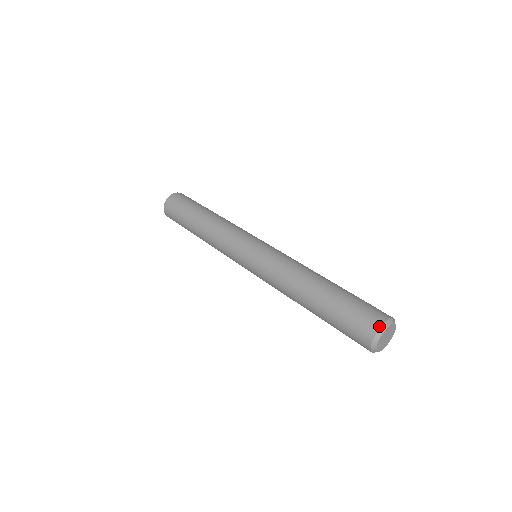
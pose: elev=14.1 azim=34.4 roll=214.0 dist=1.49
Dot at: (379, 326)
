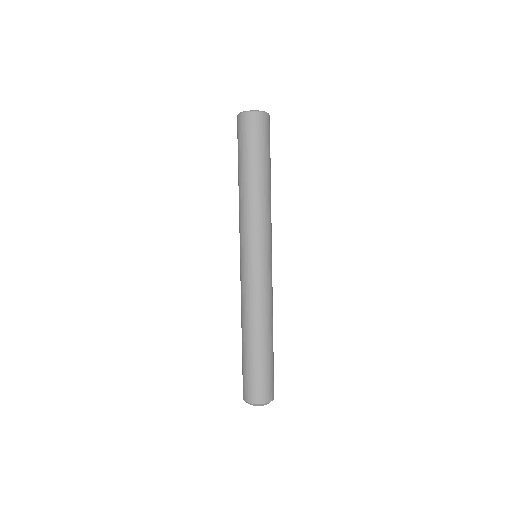
Dot at: (246, 401)
